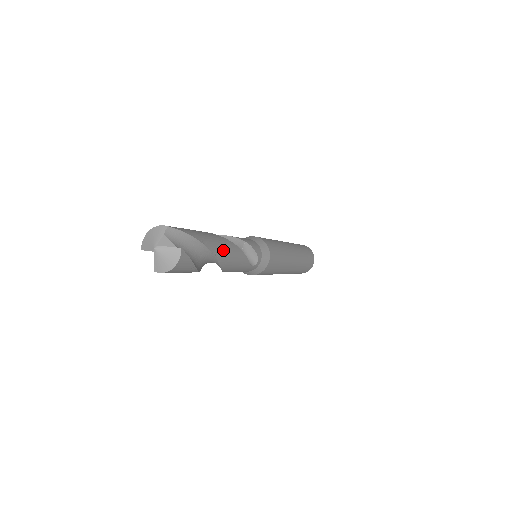
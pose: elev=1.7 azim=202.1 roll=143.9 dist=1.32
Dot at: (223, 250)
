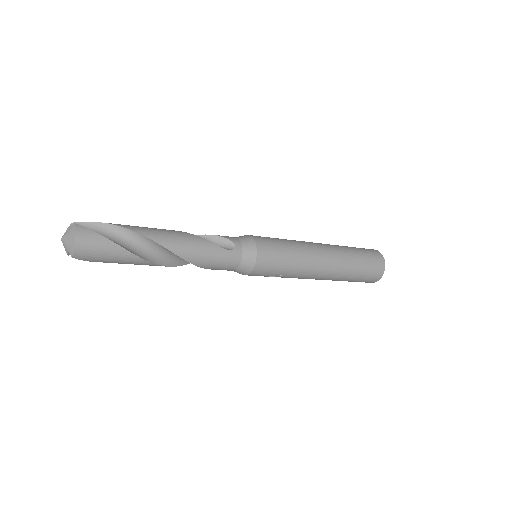
Dot at: (154, 231)
